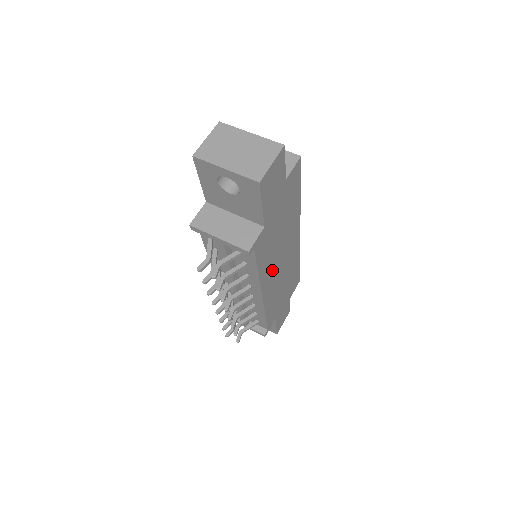
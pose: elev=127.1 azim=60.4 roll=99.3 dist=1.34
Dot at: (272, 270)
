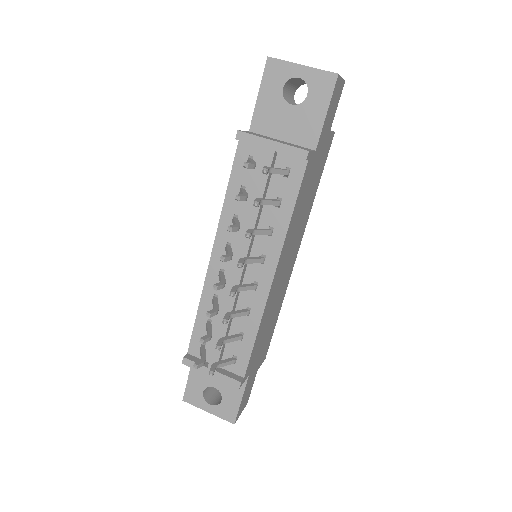
Dot at: (286, 251)
